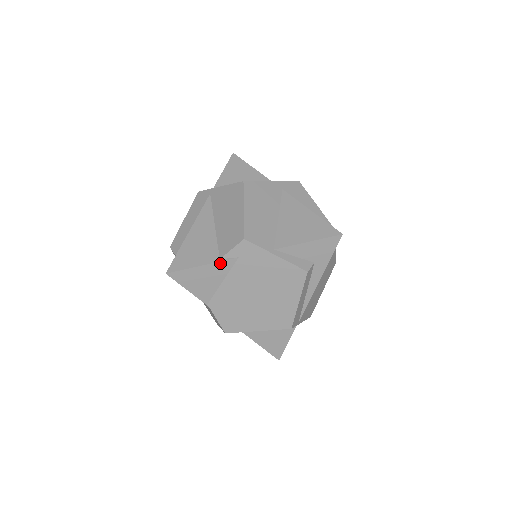
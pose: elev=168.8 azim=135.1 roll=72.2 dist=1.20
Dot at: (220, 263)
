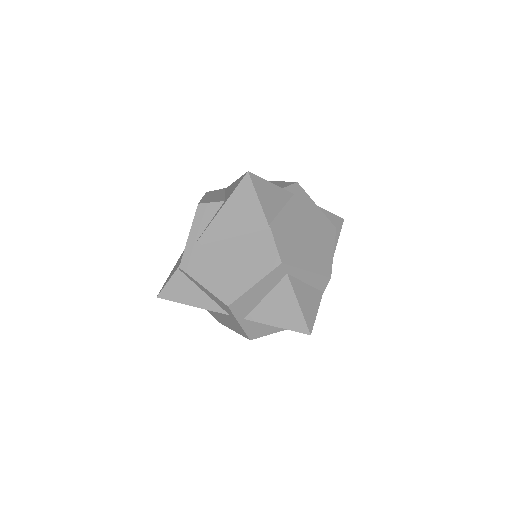
Dot at: (283, 190)
